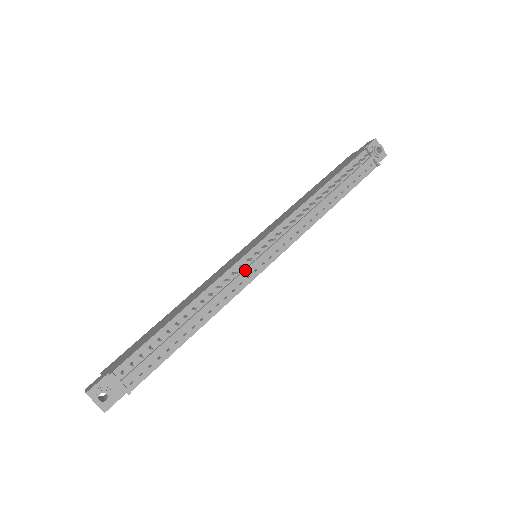
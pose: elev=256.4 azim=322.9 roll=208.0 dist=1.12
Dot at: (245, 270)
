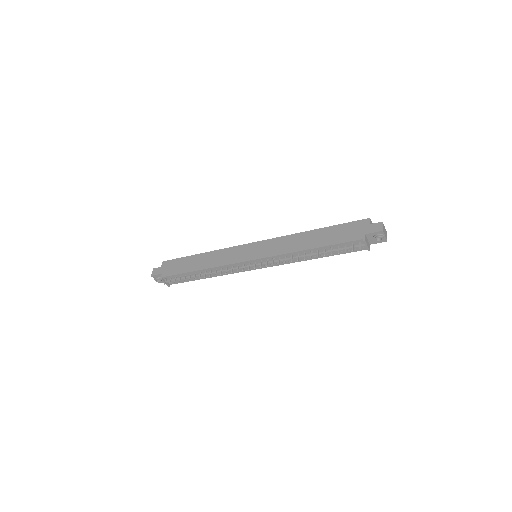
Dot at: (240, 268)
